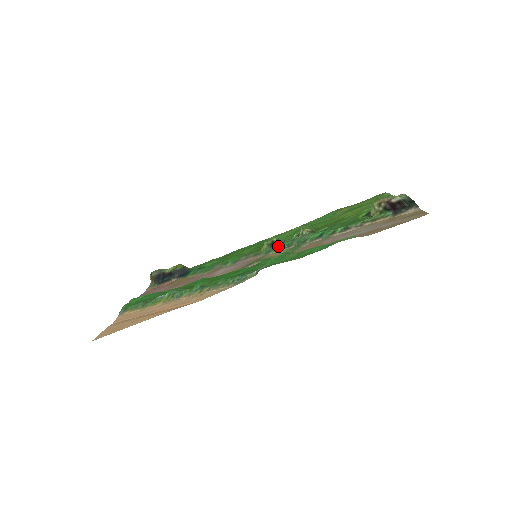
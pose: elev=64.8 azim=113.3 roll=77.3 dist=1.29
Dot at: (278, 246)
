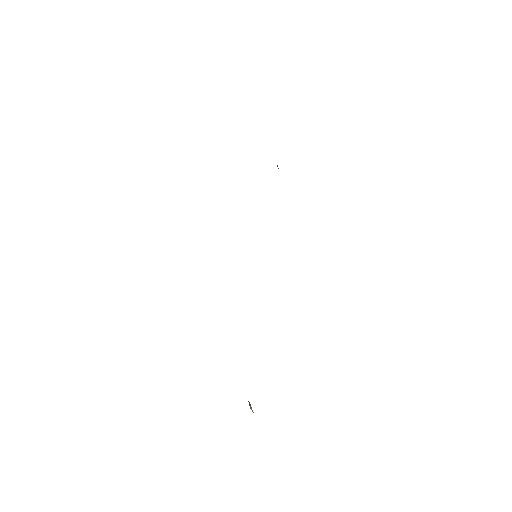
Dot at: occluded
